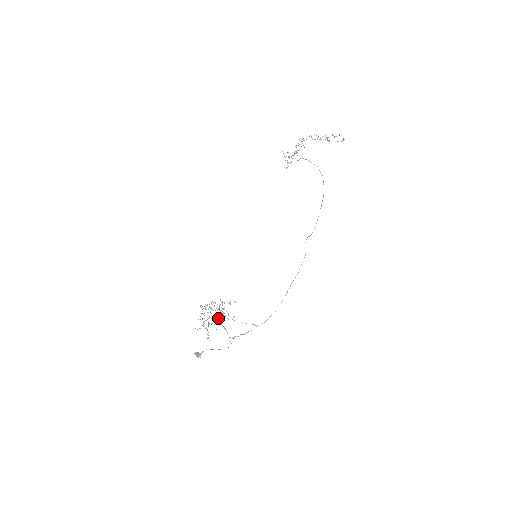
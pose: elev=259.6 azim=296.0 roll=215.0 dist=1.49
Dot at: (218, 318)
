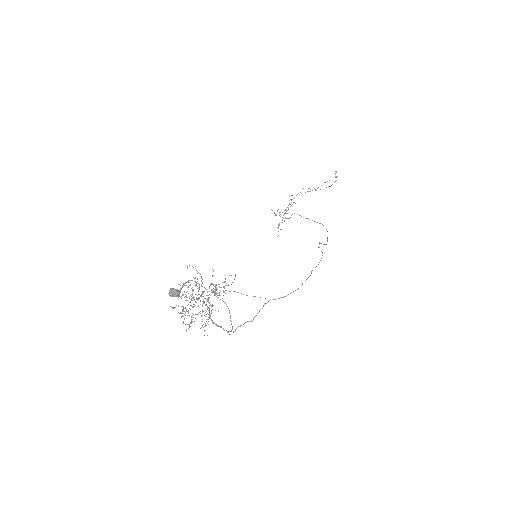
Dot at: (207, 308)
